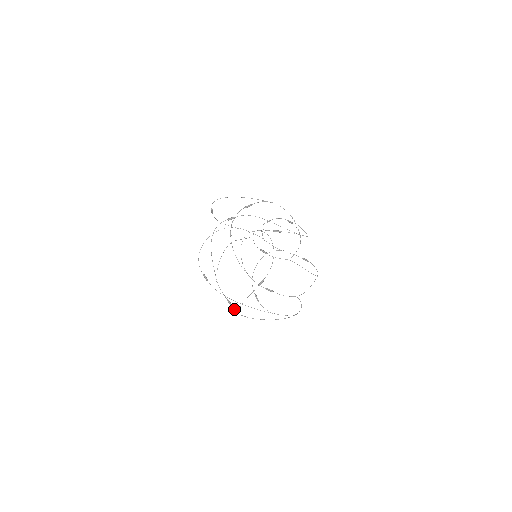
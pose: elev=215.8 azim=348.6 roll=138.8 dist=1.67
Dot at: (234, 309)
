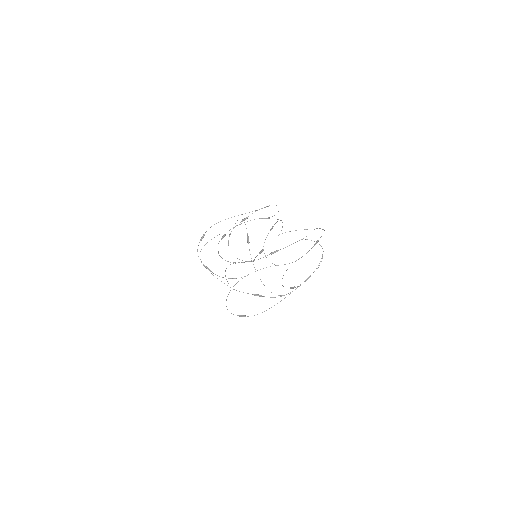
Dot at: occluded
